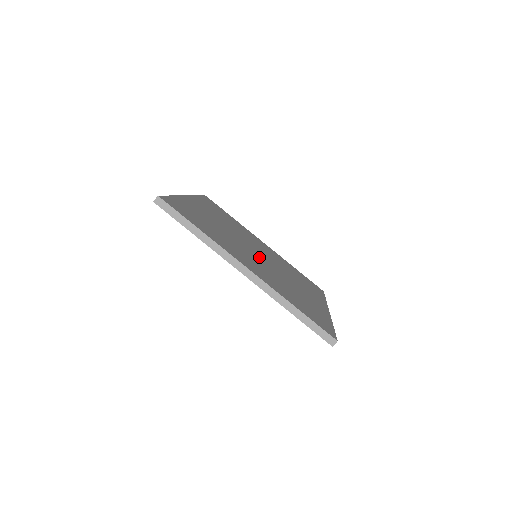
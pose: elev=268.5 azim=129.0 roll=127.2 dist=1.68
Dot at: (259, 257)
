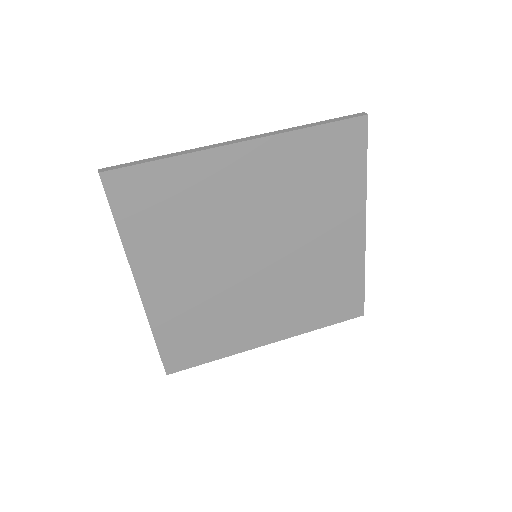
Dot at: occluded
